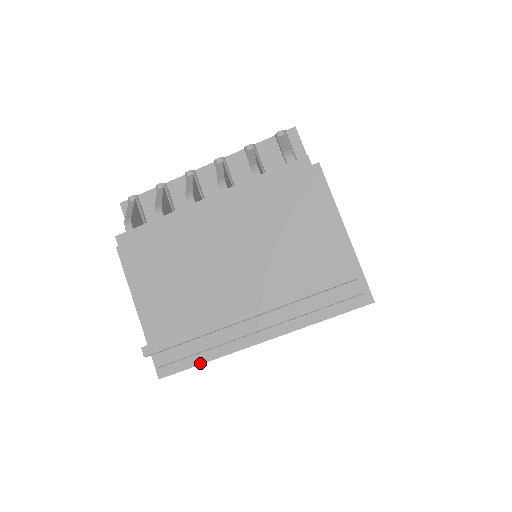
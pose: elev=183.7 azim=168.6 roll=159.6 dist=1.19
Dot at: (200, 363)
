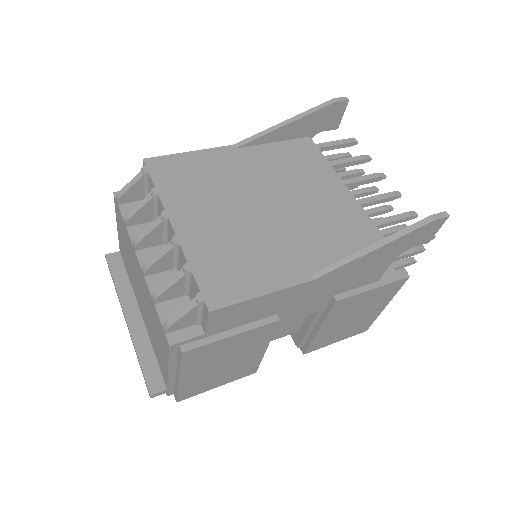
Dot at: occluded
